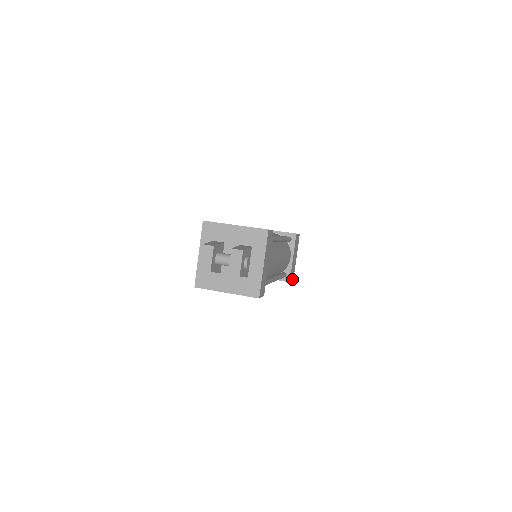
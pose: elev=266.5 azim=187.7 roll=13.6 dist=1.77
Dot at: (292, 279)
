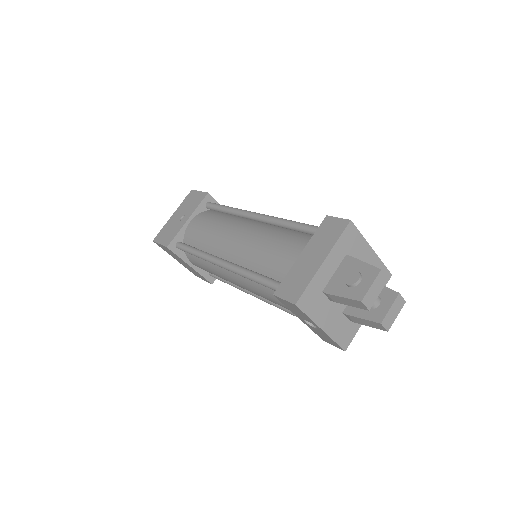
Dot at: occluded
